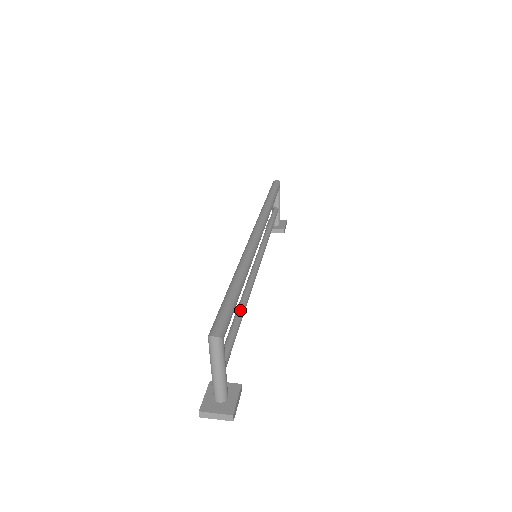
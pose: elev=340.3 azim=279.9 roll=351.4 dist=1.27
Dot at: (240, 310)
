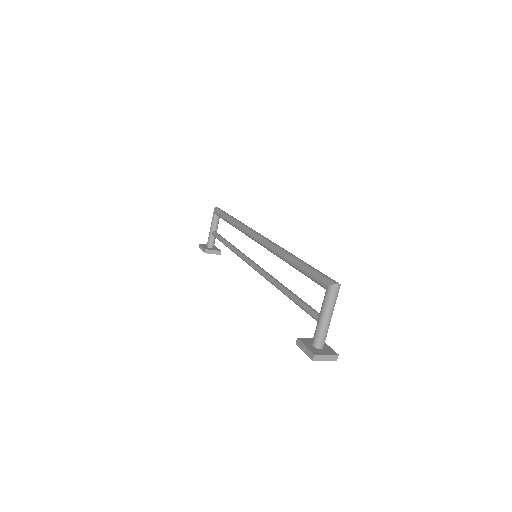
Dot at: (287, 288)
